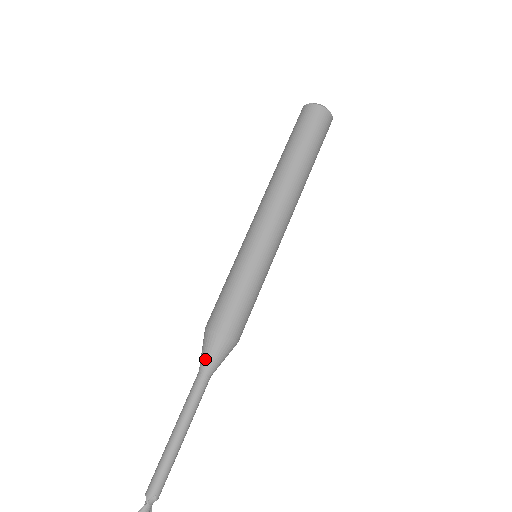
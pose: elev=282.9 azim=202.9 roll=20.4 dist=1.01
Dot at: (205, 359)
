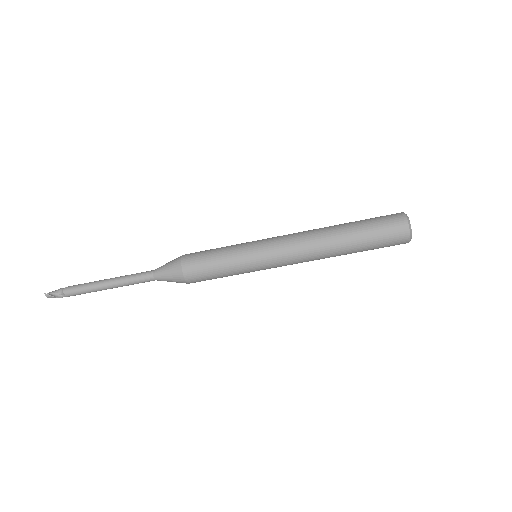
Dot at: (164, 280)
